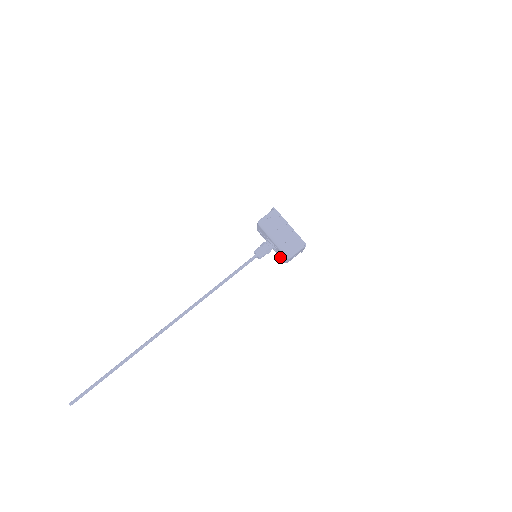
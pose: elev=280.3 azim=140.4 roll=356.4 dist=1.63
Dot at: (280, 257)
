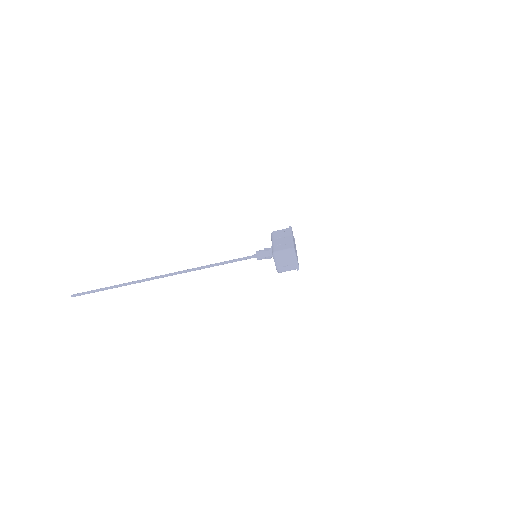
Dot at: occluded
